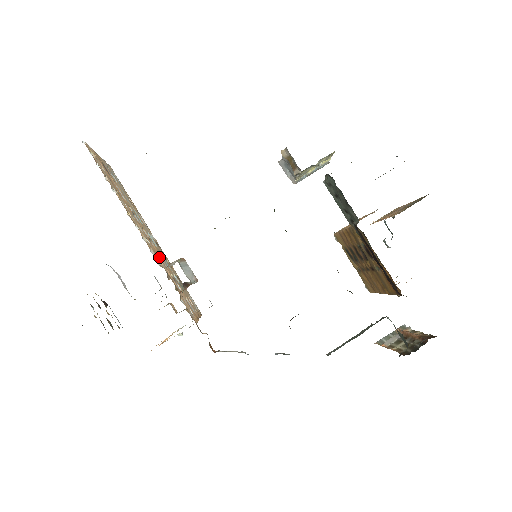
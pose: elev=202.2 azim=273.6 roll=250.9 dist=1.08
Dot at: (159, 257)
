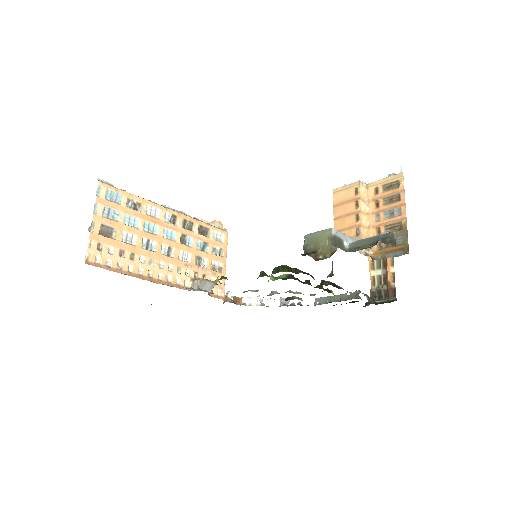
Dot at: (183, 264)
